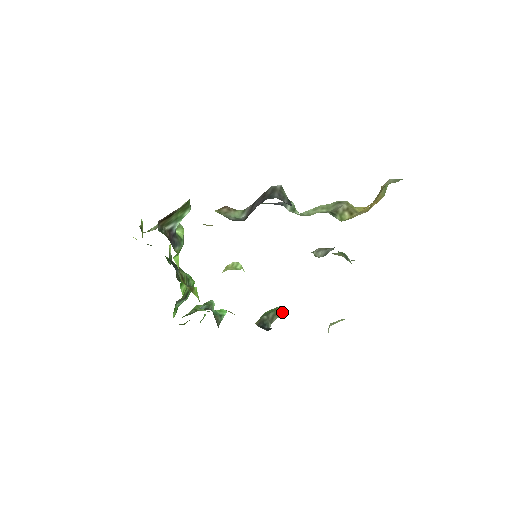
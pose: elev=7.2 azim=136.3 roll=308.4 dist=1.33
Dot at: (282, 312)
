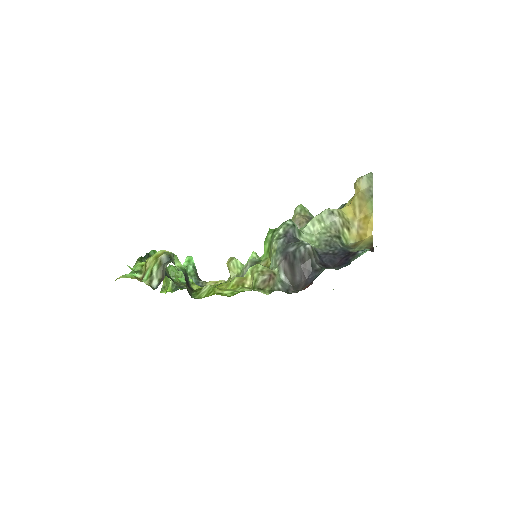
Dot at: occluded
